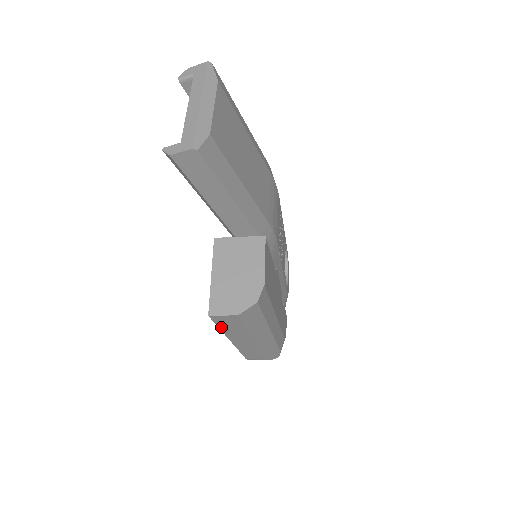
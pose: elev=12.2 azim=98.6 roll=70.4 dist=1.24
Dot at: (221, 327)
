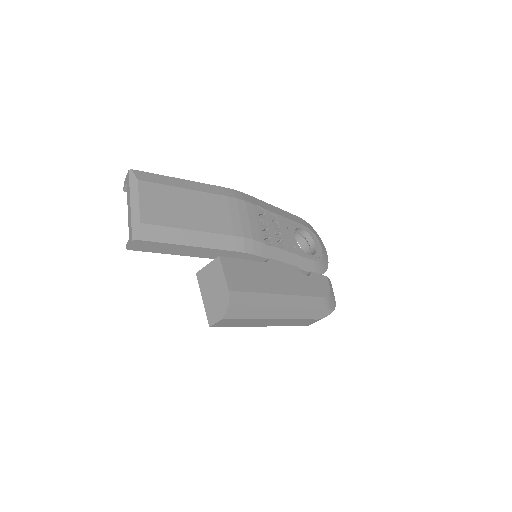
Dot at: (233, 326)
